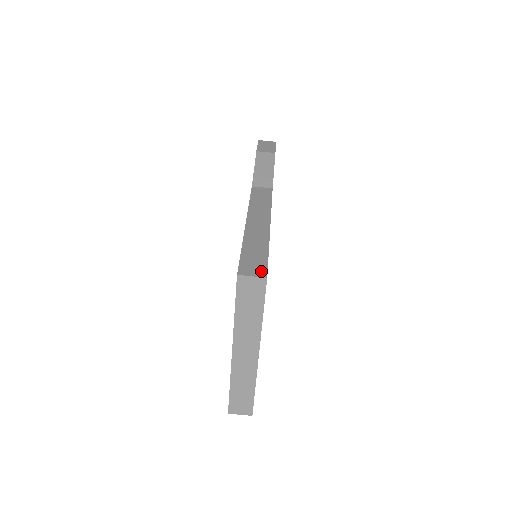
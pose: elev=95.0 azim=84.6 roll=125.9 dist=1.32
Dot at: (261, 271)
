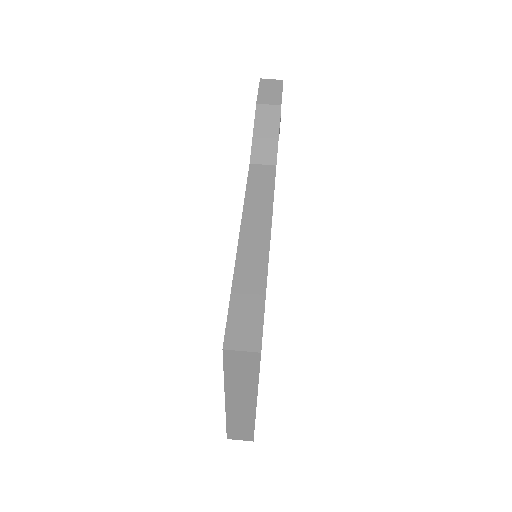
Dot at: (254, 340)
